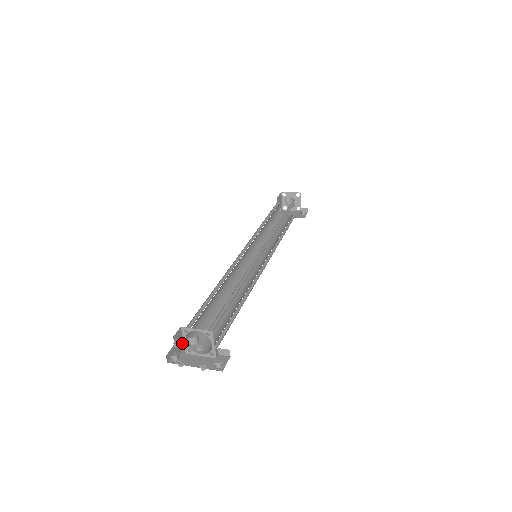
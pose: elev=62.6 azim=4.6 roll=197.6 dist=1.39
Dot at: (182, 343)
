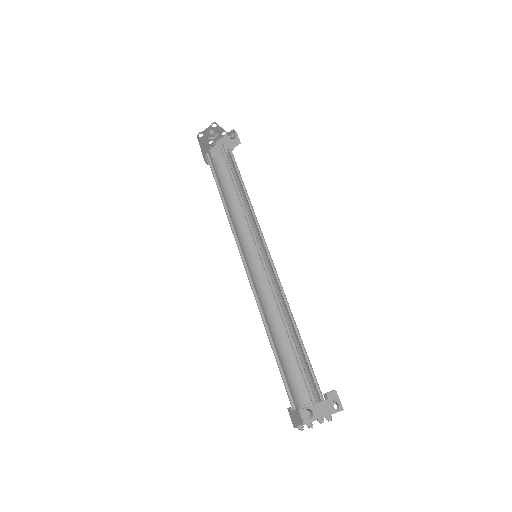
Dot at: (296, 413)
